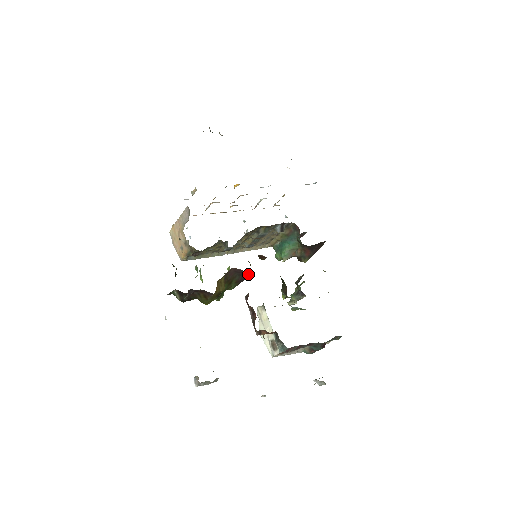
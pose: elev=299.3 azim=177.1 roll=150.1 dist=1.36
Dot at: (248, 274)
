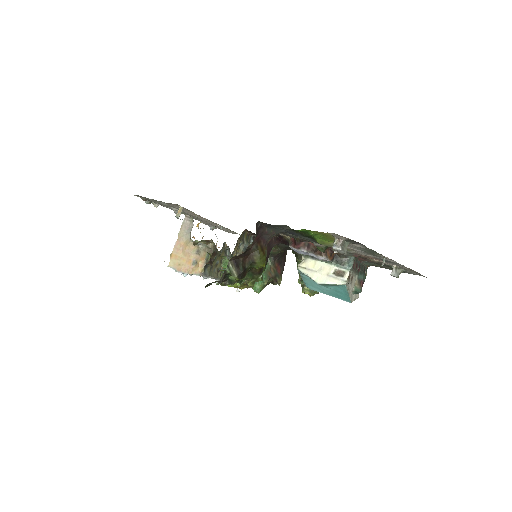
Dot at: (270, 247)
